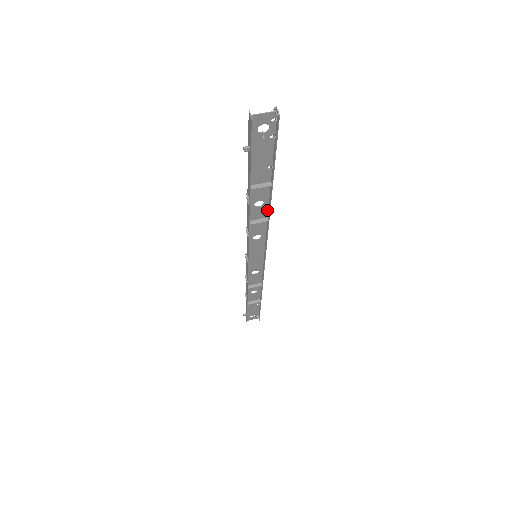
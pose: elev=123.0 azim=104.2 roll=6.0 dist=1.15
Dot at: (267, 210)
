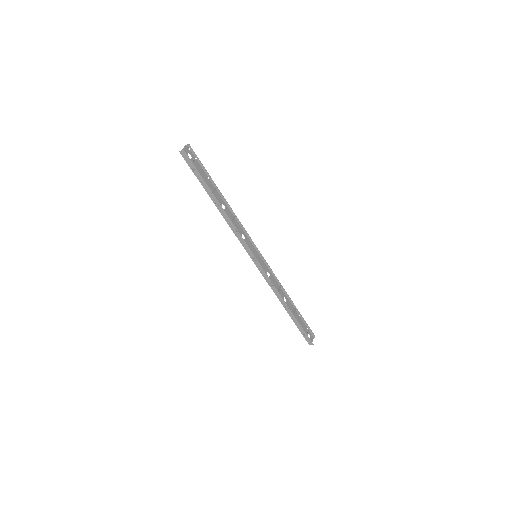
Dot at: (230, 211)
